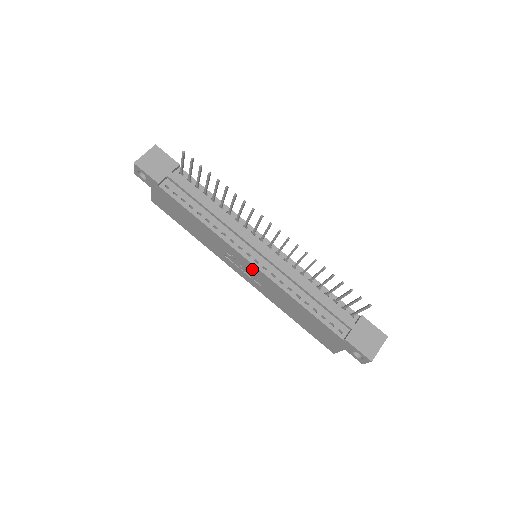
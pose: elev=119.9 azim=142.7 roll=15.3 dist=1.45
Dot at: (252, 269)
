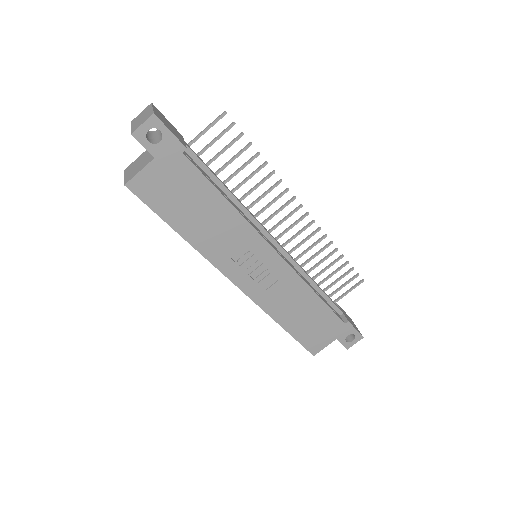
Dot at: (272, 265)
